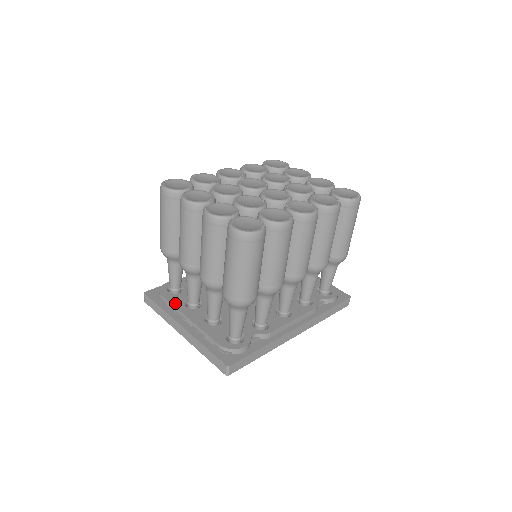
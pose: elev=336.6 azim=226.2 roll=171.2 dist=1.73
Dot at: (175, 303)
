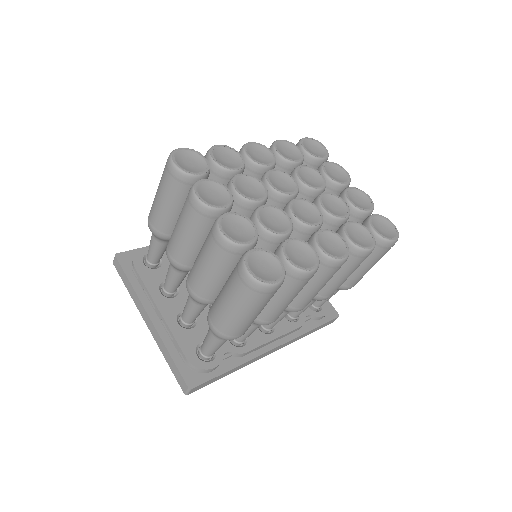
Dot at: (148, 283)
